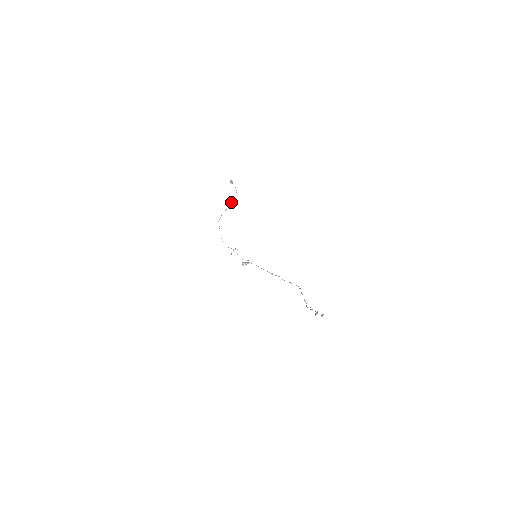
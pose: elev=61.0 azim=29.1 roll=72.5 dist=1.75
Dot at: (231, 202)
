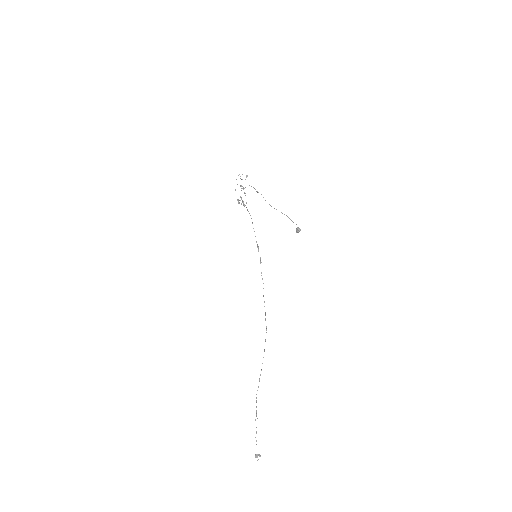
Dot at: occluded
